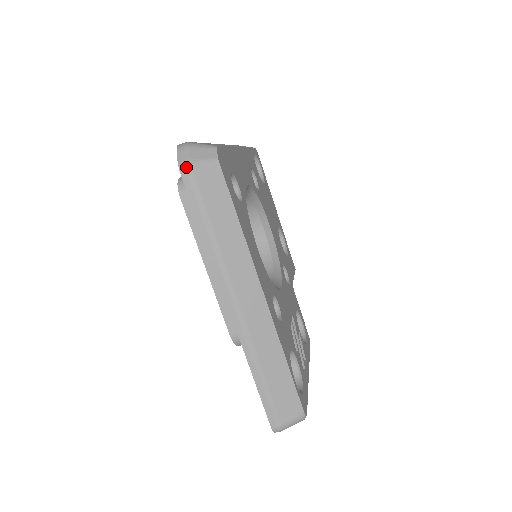
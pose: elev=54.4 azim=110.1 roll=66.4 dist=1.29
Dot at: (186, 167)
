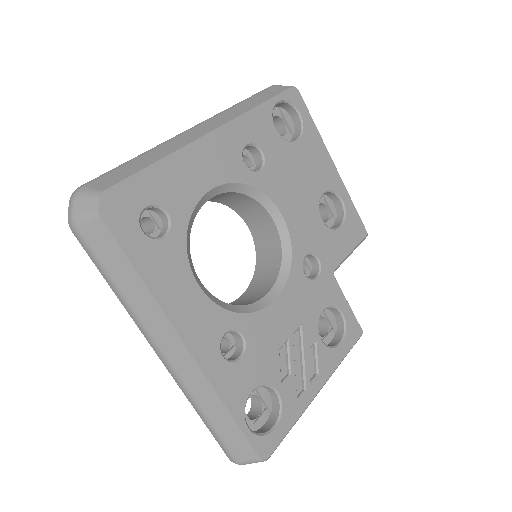
Dot at: (72, 225)
